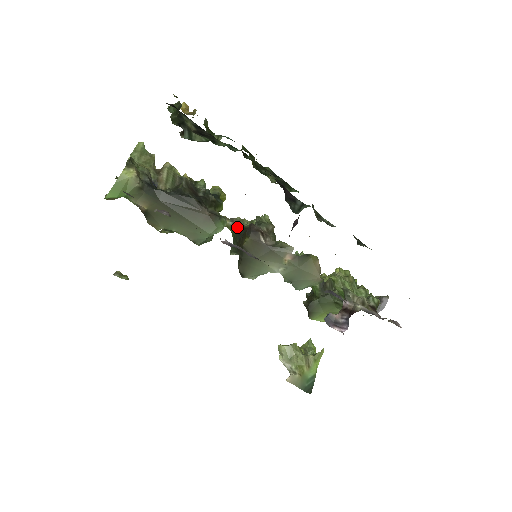
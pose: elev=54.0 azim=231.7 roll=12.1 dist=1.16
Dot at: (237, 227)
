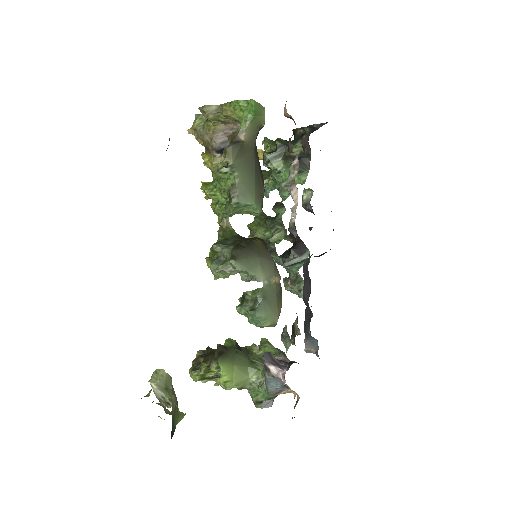
Dot at: (238, 234)
